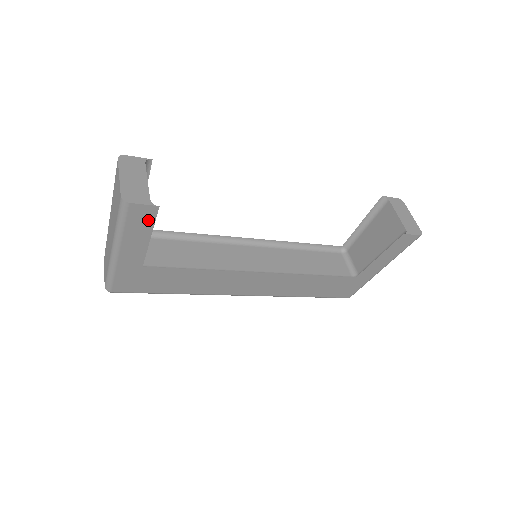
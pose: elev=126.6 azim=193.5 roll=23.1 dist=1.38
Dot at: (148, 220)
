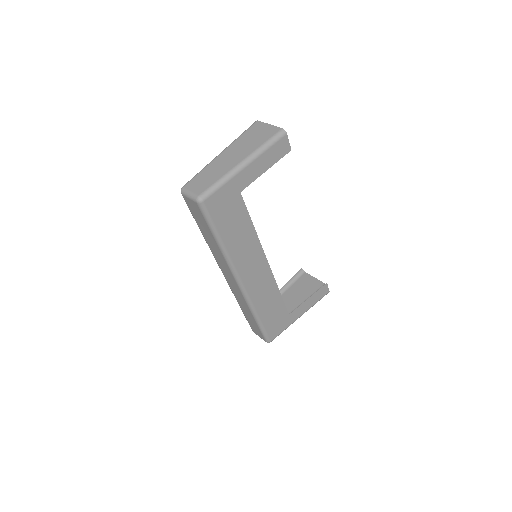
Dot at: (279, 155)
